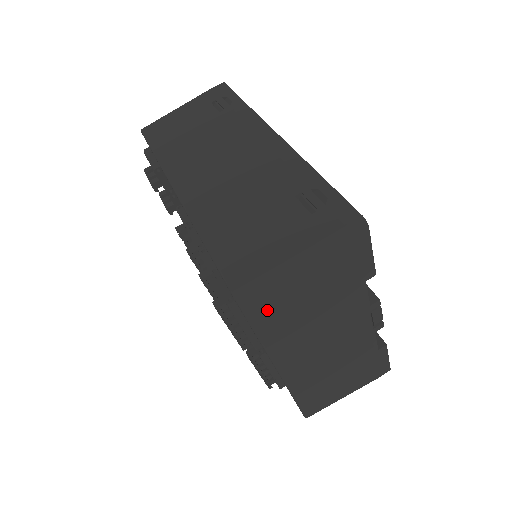
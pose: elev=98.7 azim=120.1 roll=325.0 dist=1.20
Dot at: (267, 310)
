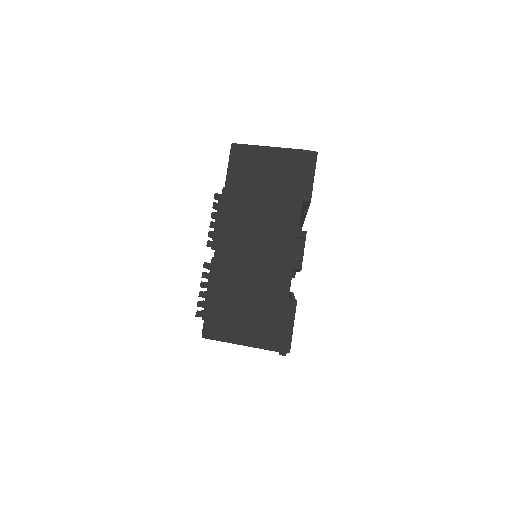
Dot at: (241, 167)
